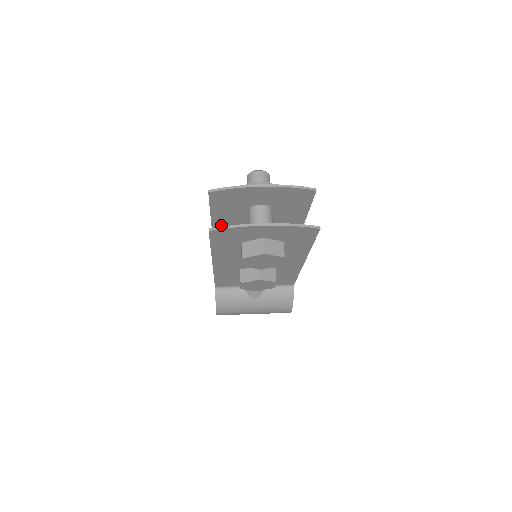
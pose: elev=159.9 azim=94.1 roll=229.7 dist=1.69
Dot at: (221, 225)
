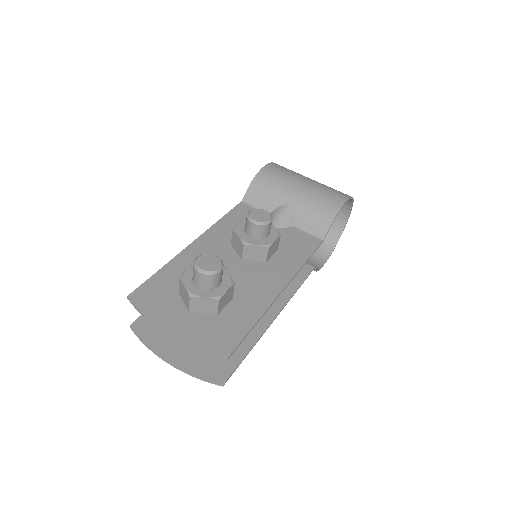
Dot at: (192, 256)
